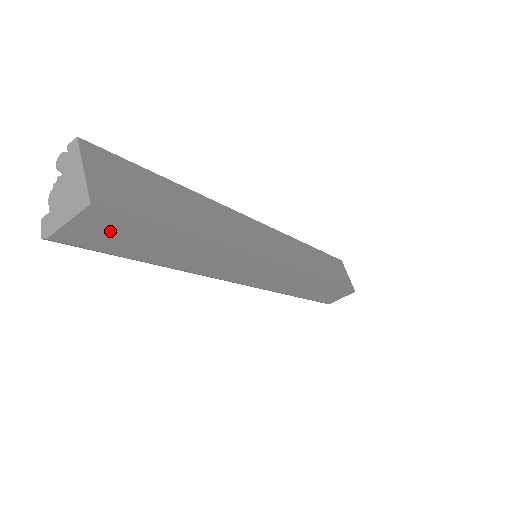
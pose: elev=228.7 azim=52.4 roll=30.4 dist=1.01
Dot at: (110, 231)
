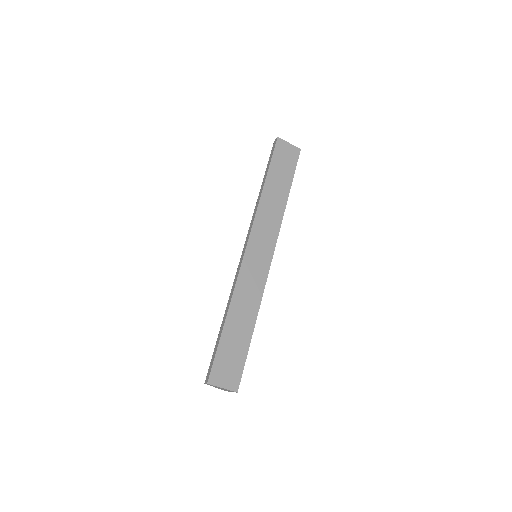
Dot at: occluded
